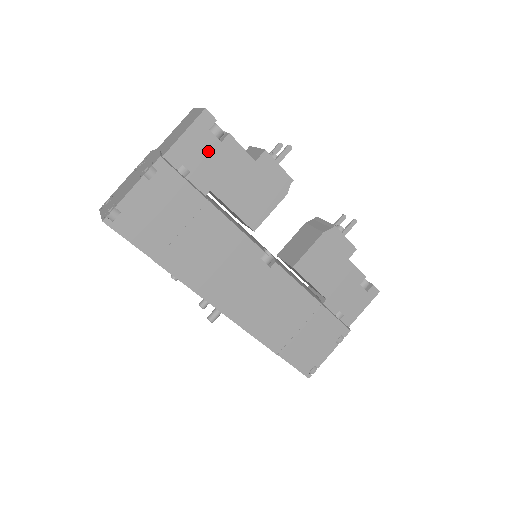
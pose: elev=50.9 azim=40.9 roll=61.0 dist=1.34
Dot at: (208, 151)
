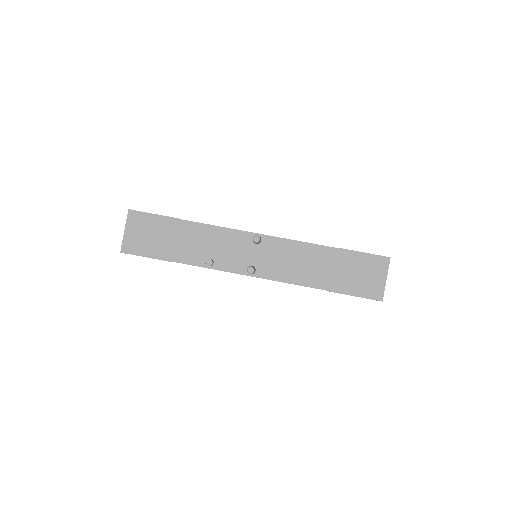
Dot at: occluded
